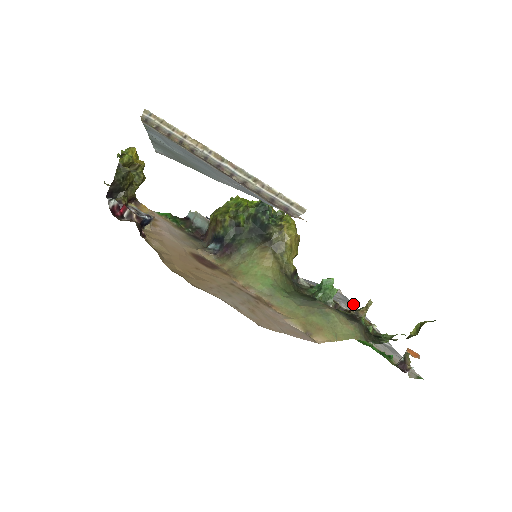
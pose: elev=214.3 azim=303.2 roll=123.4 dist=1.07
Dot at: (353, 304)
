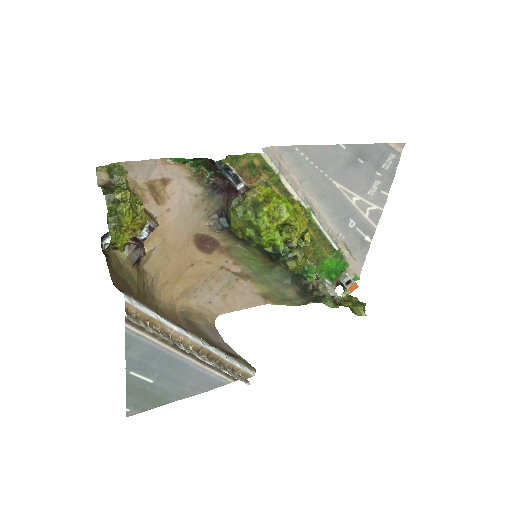
Dot at: (393, 177)
